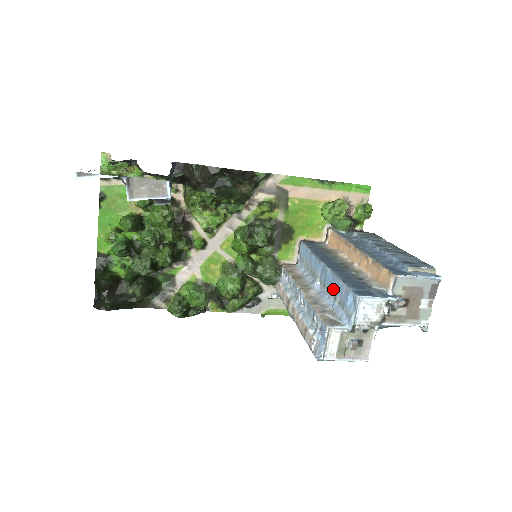
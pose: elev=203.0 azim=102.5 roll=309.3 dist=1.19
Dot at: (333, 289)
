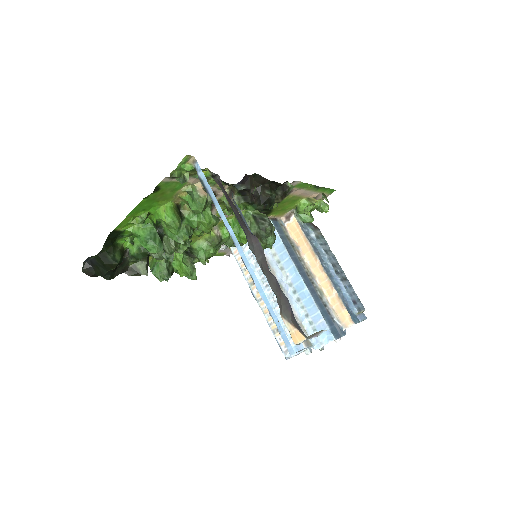
Dot at: (307, 308)
